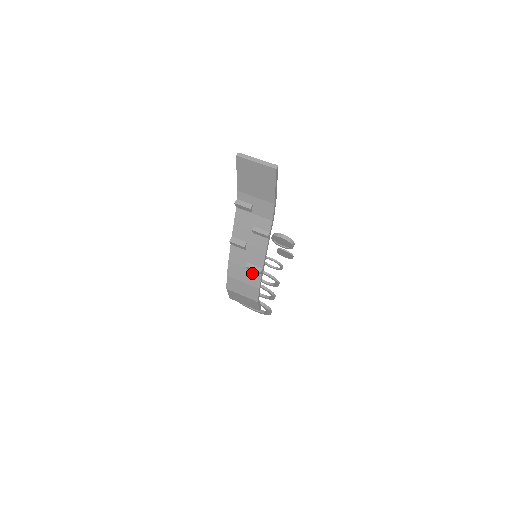
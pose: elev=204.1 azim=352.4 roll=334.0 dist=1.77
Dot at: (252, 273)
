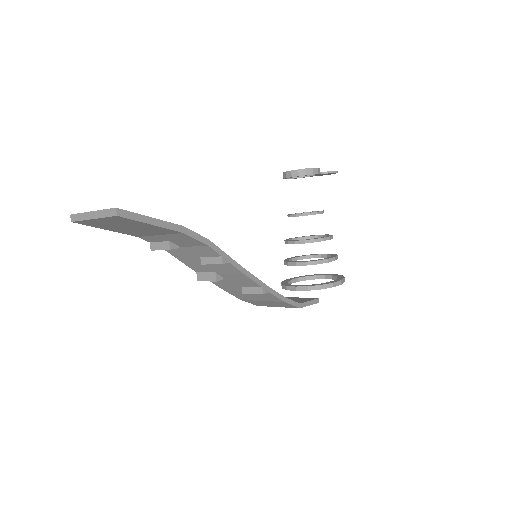
Dot at: occluded
